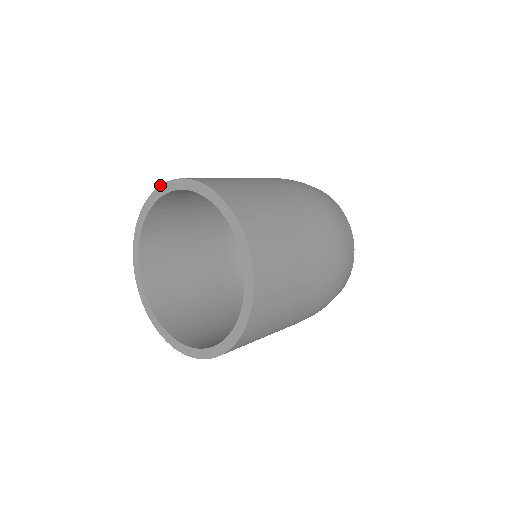
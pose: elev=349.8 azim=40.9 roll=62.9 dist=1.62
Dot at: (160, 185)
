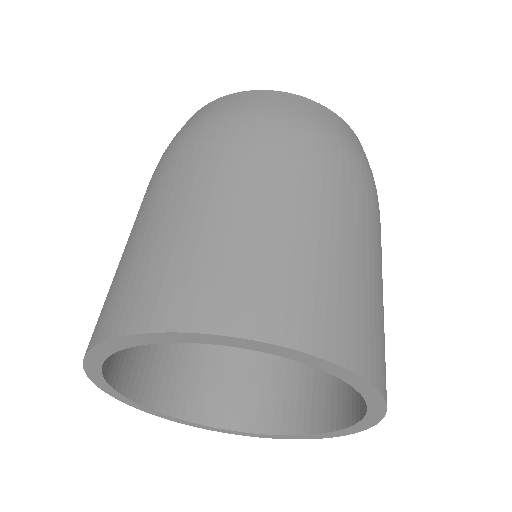
Dot at: (335, 364)
